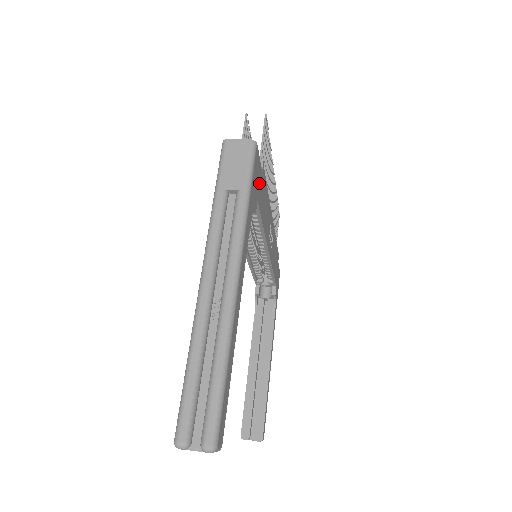
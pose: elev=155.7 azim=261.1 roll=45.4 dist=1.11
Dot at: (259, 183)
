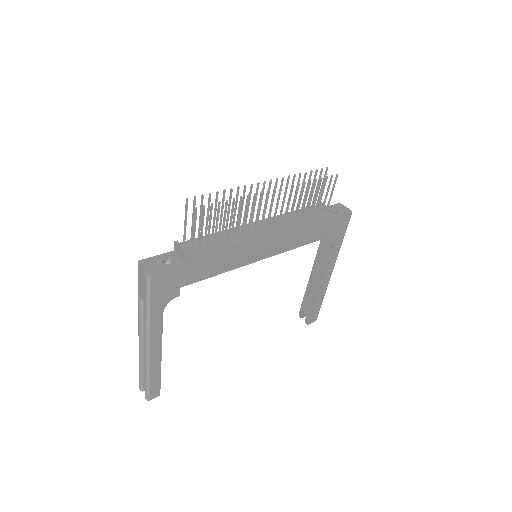
Dot at: (180, 277)
